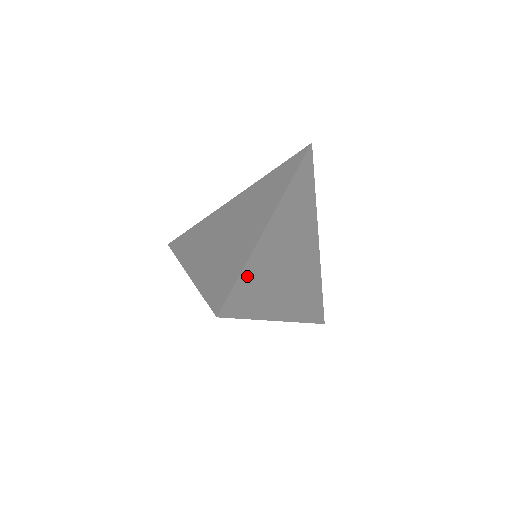
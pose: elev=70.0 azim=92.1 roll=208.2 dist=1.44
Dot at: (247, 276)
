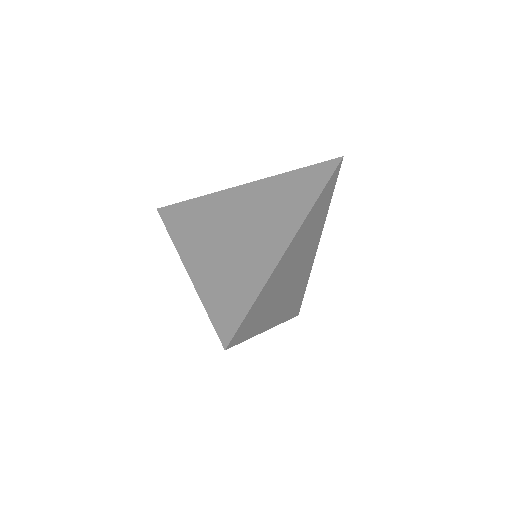
Dot at: (257, 303)
